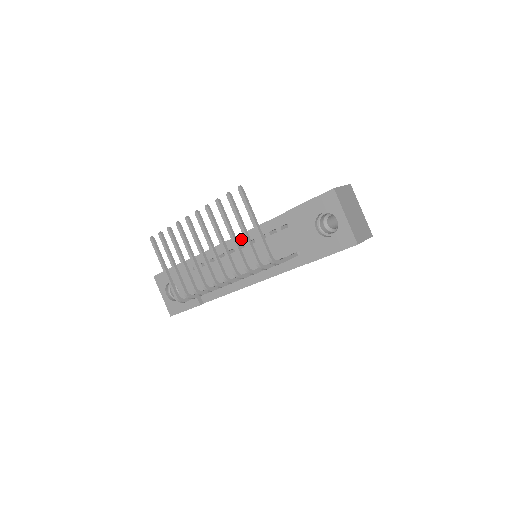
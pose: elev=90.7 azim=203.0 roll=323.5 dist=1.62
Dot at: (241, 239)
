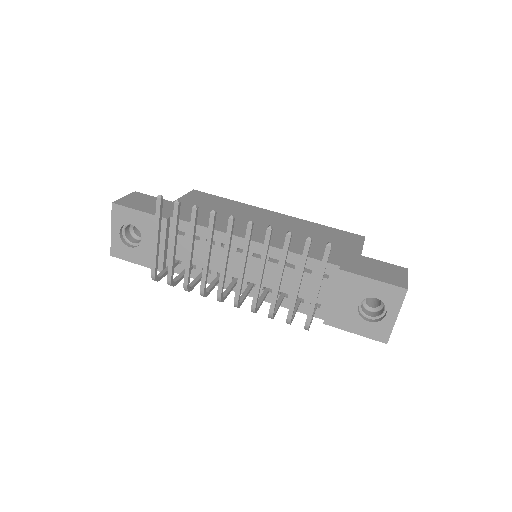
Dot at: occluded
